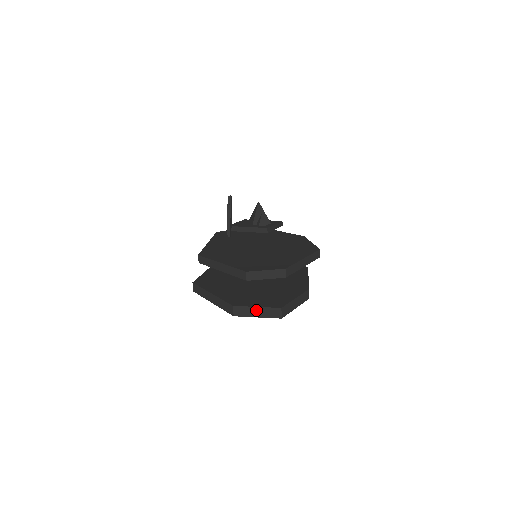
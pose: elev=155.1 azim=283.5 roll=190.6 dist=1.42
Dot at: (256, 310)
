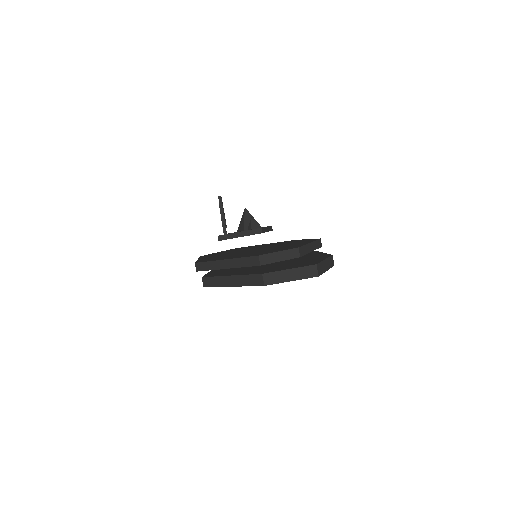
Dot at: (289, 273)
